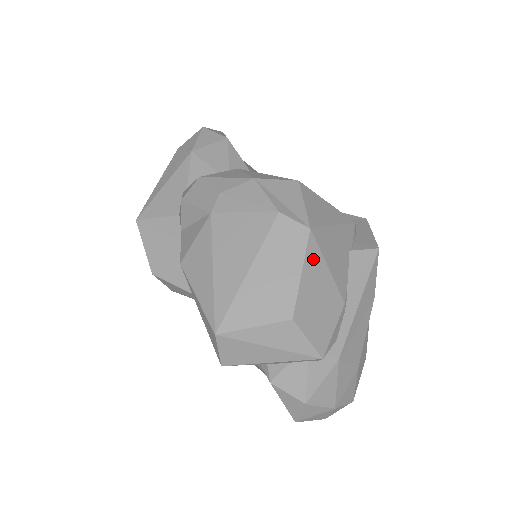
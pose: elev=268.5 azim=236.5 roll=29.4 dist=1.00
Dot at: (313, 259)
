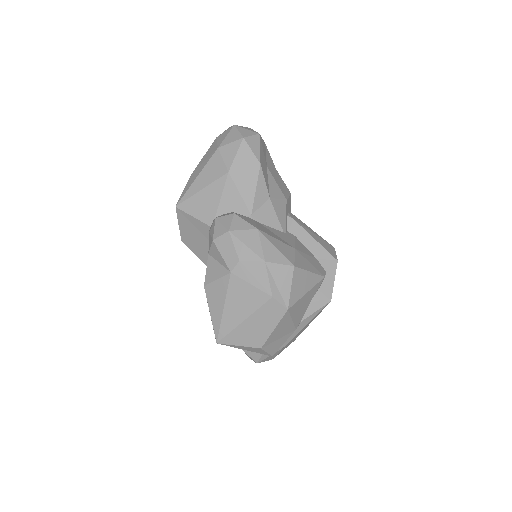
Dot at: (284, 321)
